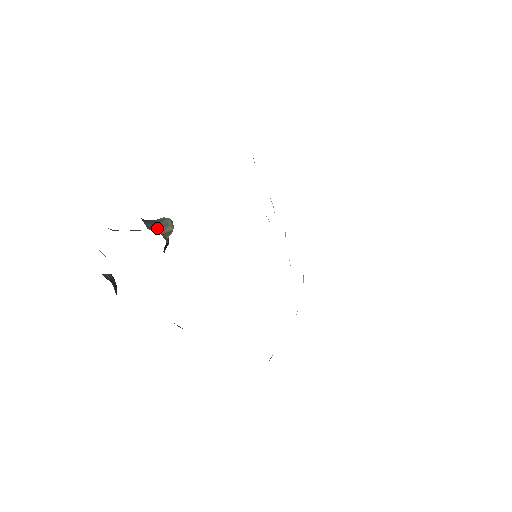
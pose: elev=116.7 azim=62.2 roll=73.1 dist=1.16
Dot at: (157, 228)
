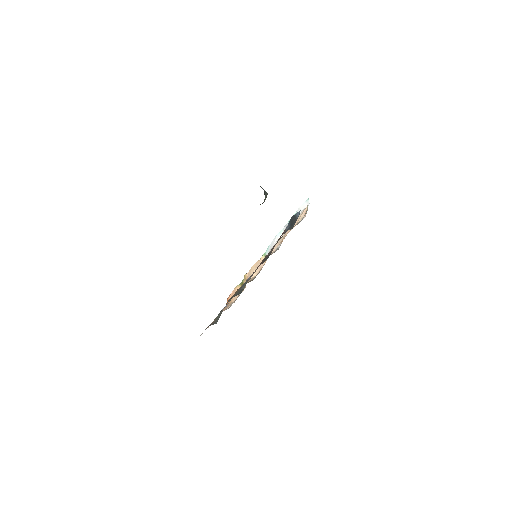
Dot at: occluded
